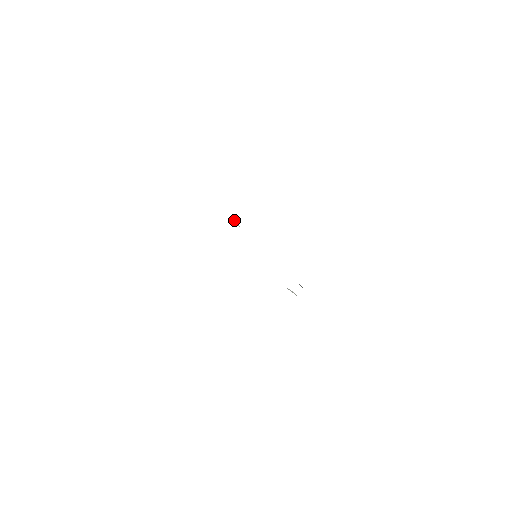
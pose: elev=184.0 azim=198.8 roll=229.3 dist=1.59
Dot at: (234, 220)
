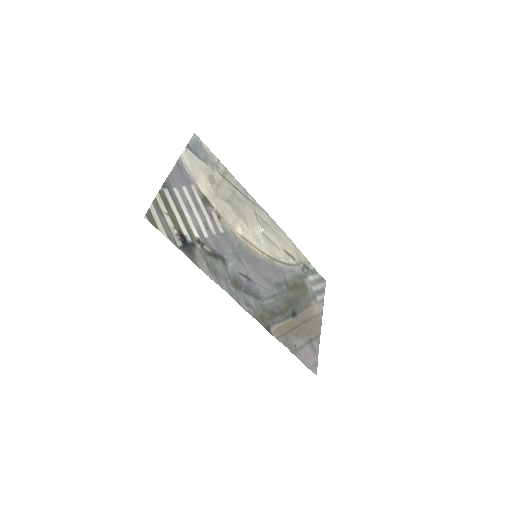
Dot at: (259, 222)
